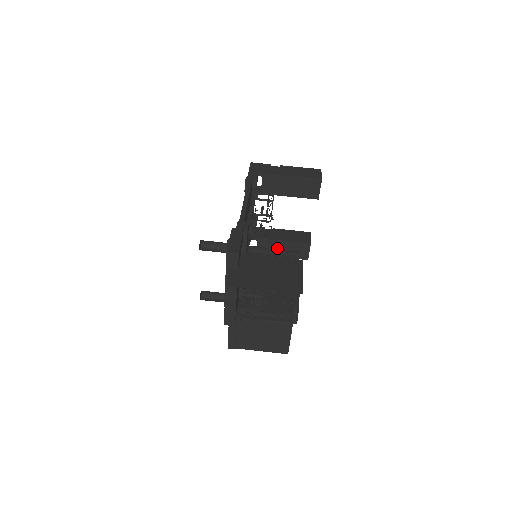
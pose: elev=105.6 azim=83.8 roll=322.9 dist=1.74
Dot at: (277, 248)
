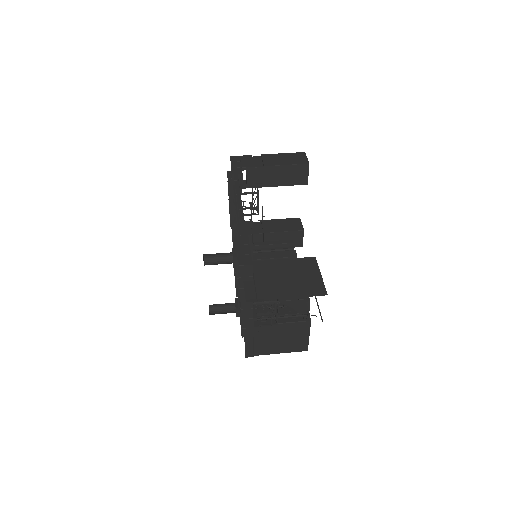
Dot at: (270, 240)
